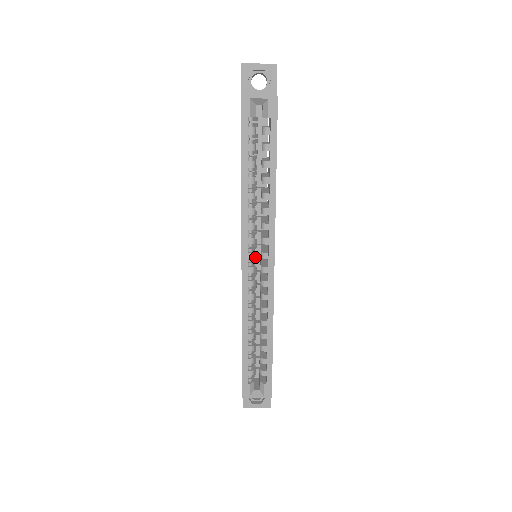
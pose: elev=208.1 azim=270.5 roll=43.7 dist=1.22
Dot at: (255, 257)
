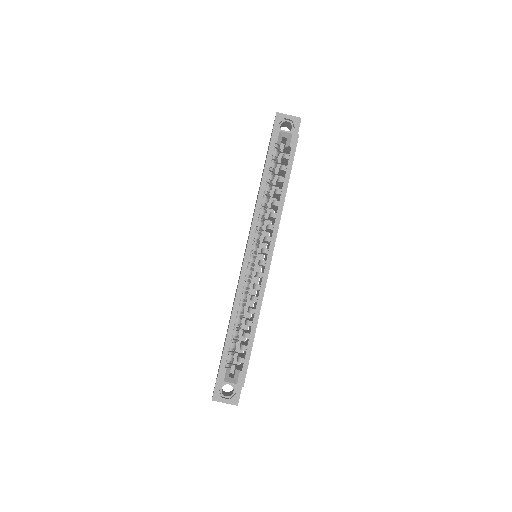
Dot at: (256, 254)
